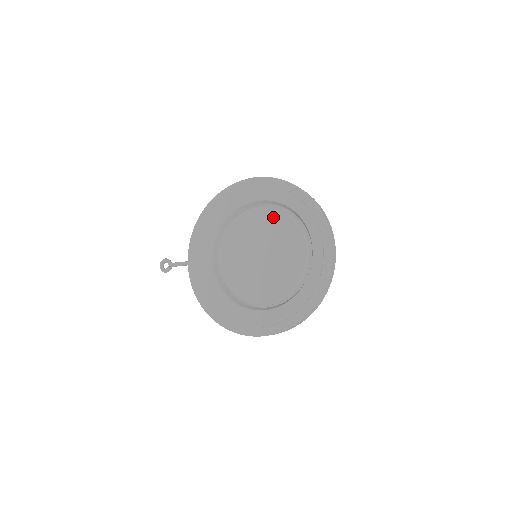
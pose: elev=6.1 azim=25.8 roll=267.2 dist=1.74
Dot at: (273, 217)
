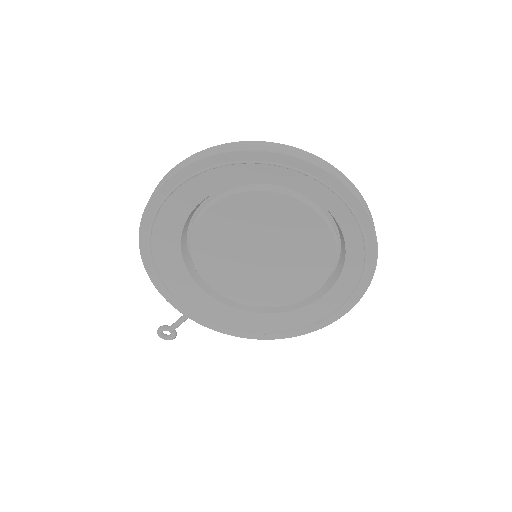
Dot at: (235, 208)
